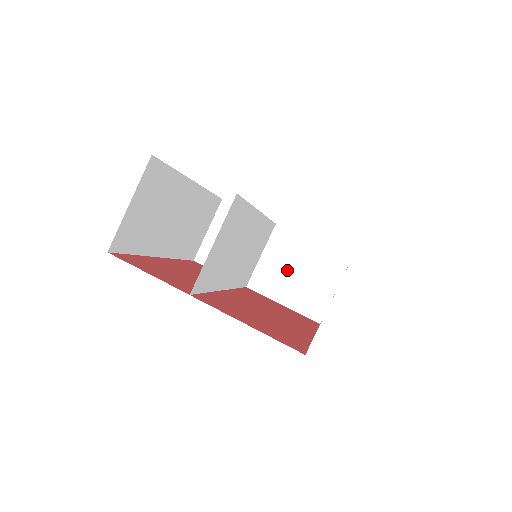
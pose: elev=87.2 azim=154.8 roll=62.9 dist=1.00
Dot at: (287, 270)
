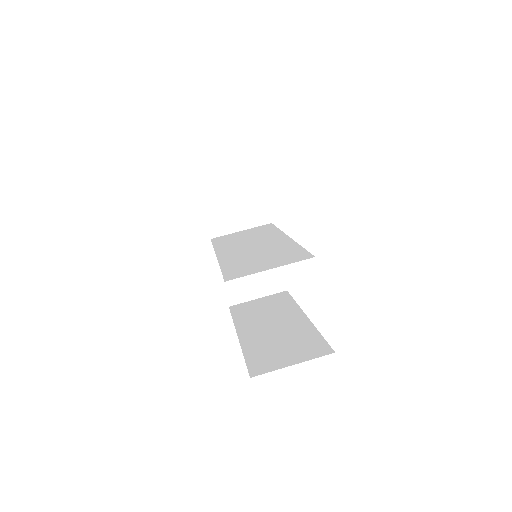
Dot at: occluded
